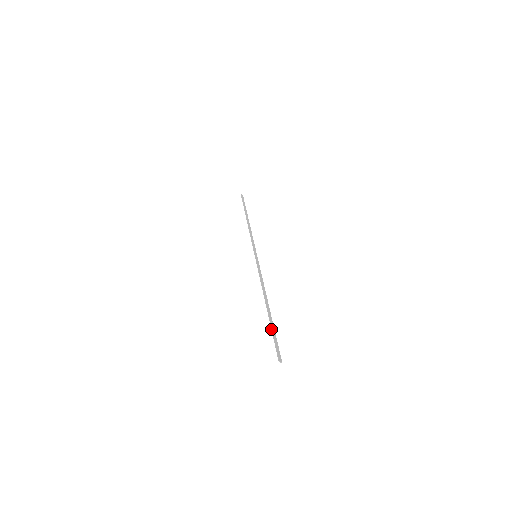
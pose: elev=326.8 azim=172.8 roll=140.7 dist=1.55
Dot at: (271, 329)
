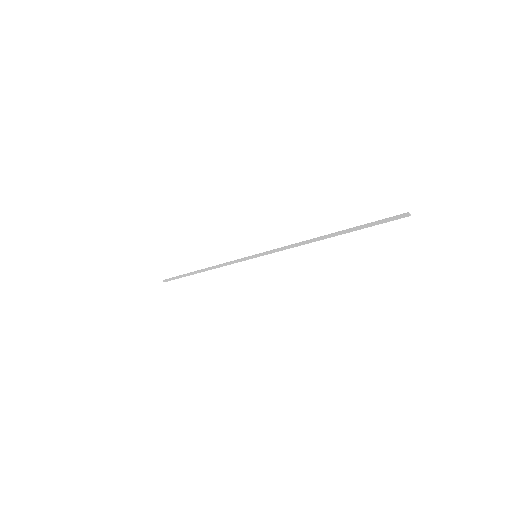
Dot at: (362, 225)
